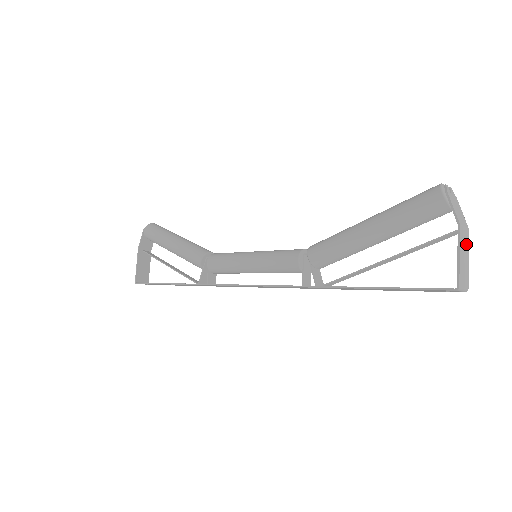
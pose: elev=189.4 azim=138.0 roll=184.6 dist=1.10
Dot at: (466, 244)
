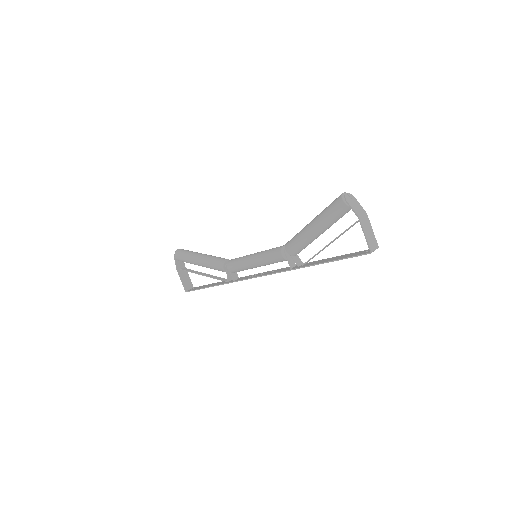
Dot at: (368, 224)
